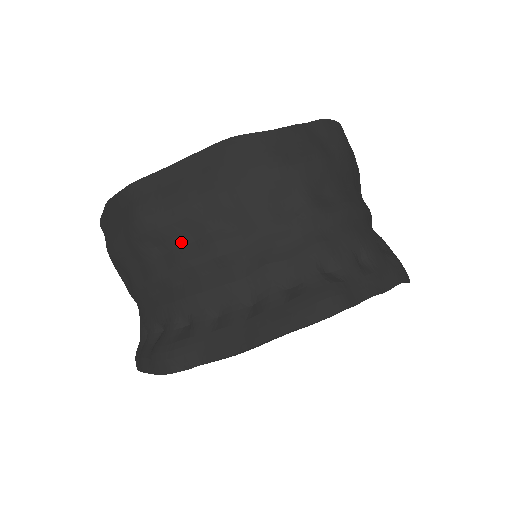
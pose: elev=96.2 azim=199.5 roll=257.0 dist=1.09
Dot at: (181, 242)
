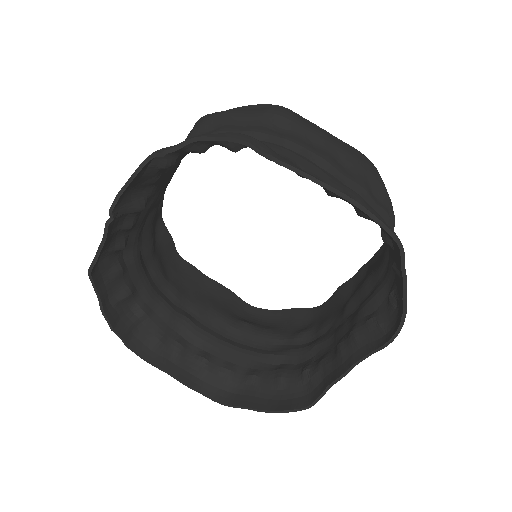
Dot at: (302, 138)
